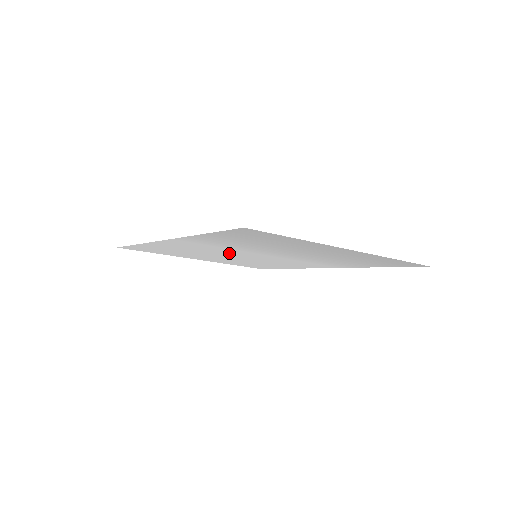
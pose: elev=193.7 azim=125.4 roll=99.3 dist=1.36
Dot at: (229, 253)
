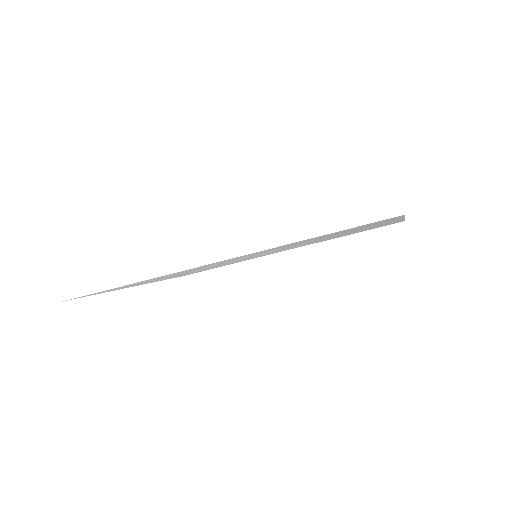
Dot at: (231, 261)
